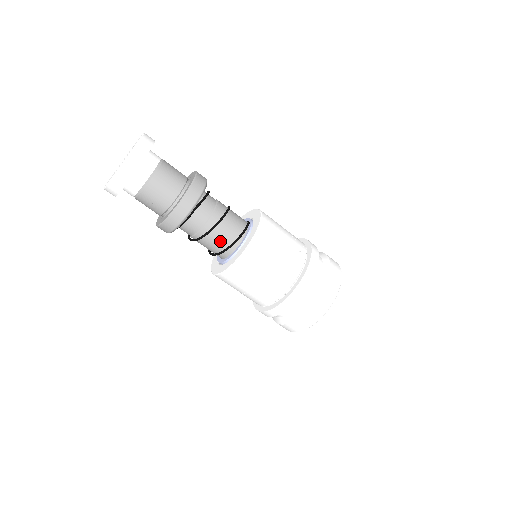
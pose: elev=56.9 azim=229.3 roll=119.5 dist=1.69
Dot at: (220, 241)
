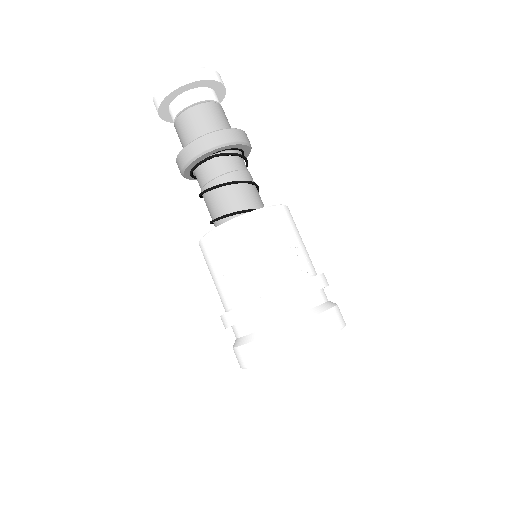
Dot at: (220, 205)
